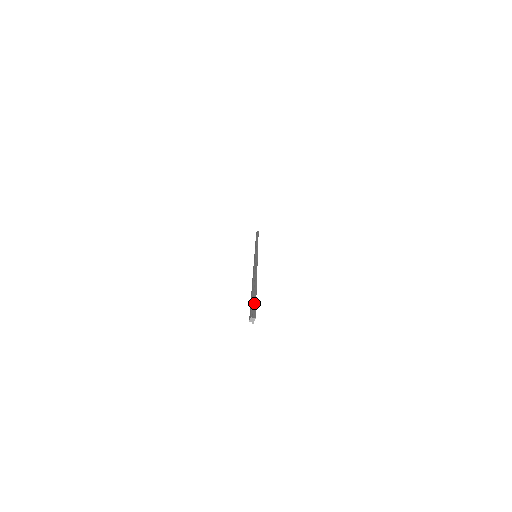
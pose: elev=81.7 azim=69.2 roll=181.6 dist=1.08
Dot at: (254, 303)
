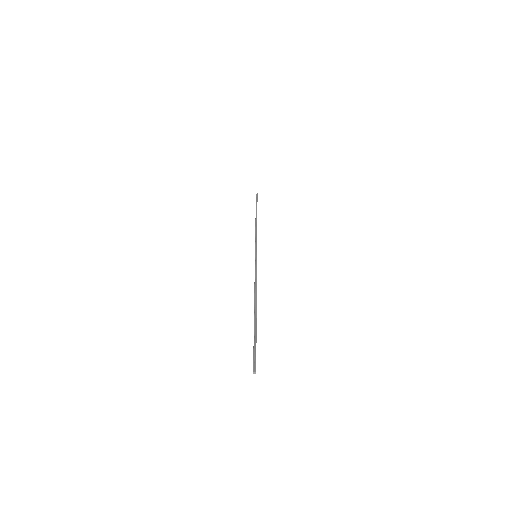
Dot at: (255, 349)
